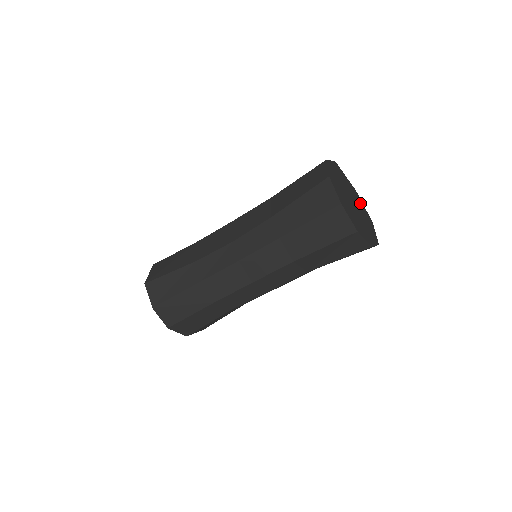
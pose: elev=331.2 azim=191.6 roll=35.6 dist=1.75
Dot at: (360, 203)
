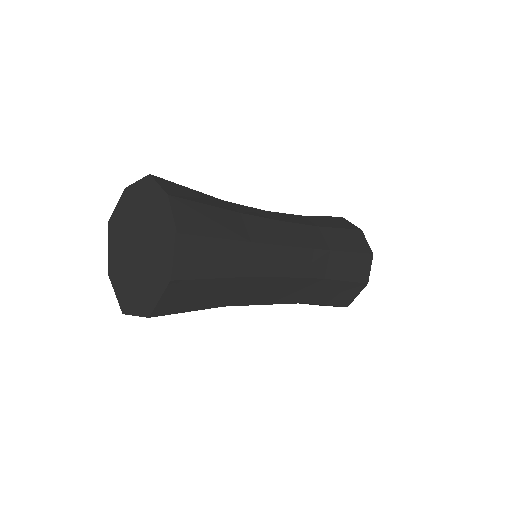
Dot at: occluded
